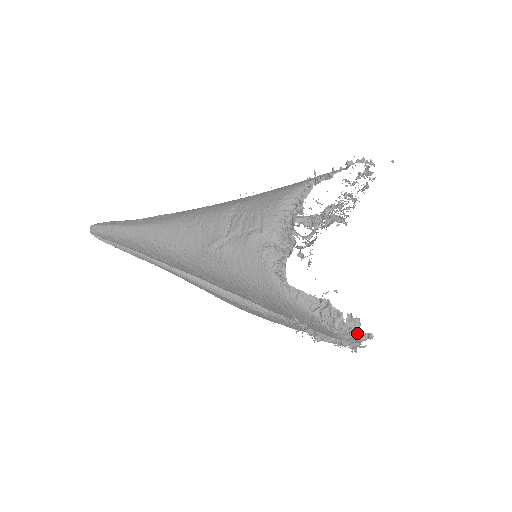
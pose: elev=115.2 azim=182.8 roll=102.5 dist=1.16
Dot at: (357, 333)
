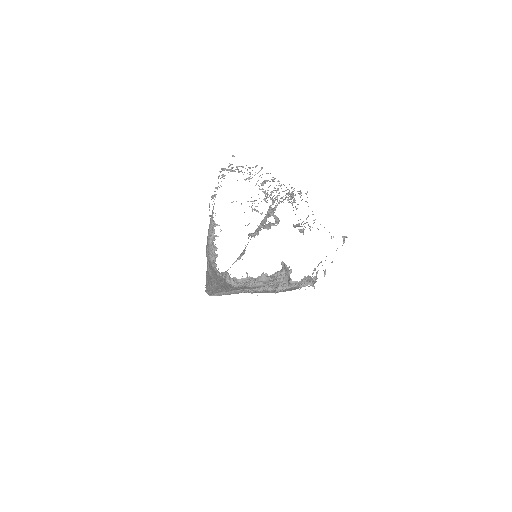
Dot at: (241, 280)
